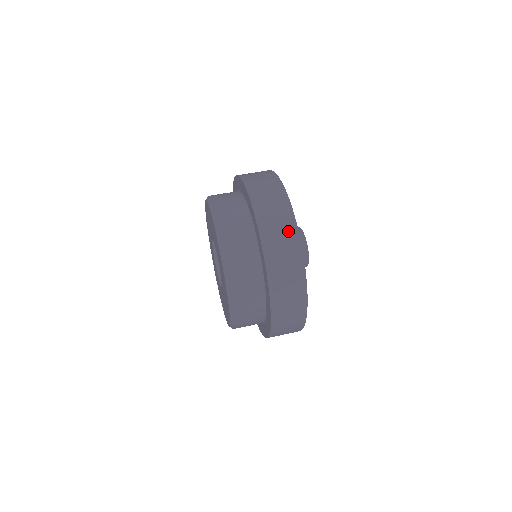
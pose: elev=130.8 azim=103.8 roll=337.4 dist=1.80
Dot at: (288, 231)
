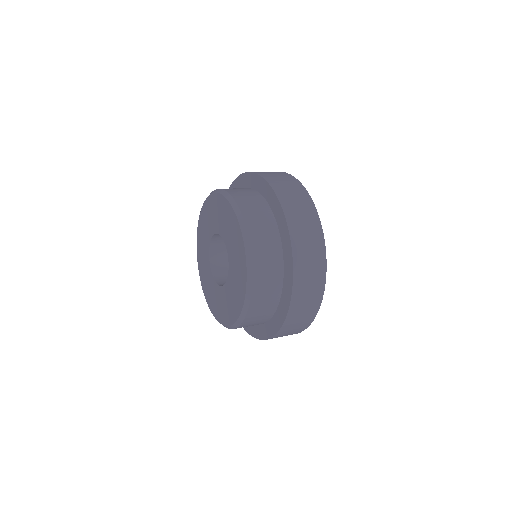
Dot at: (293, 184)
